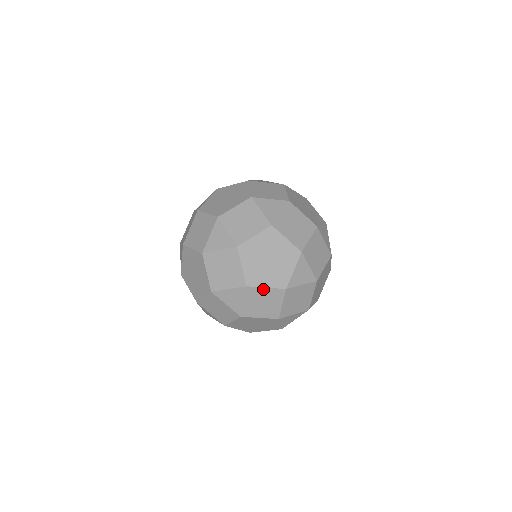
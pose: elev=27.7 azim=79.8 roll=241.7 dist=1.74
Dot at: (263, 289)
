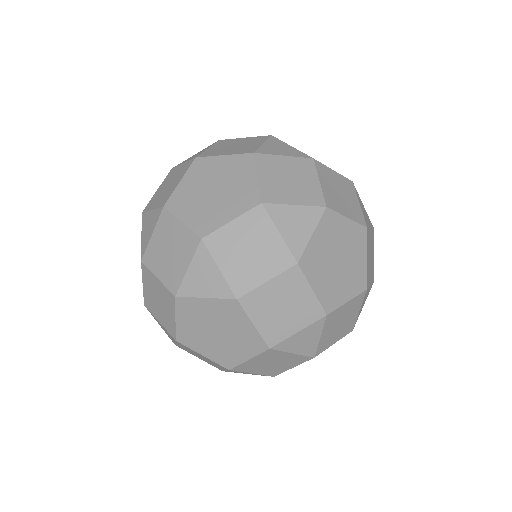
Dot at: occluded
